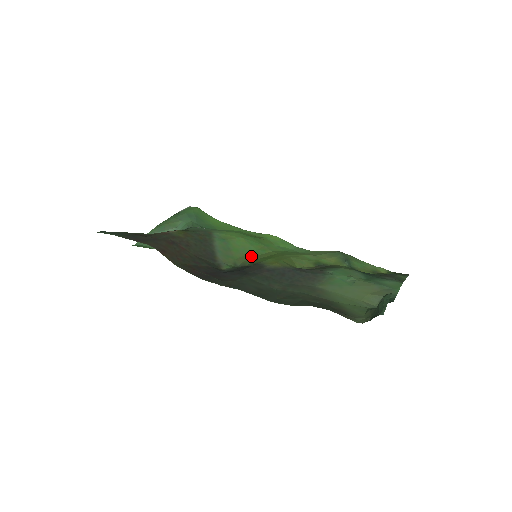
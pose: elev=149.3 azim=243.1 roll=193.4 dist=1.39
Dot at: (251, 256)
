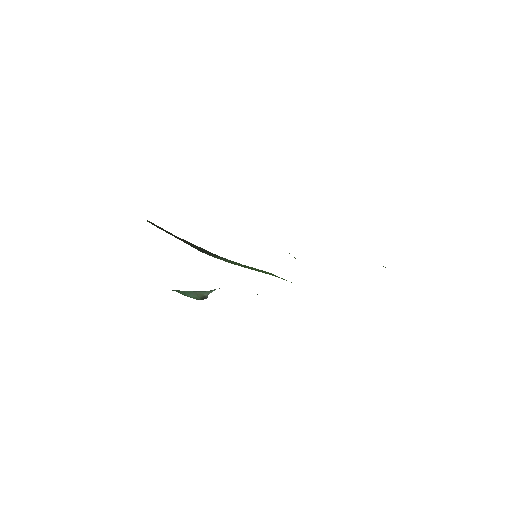
Dot at: occluded
